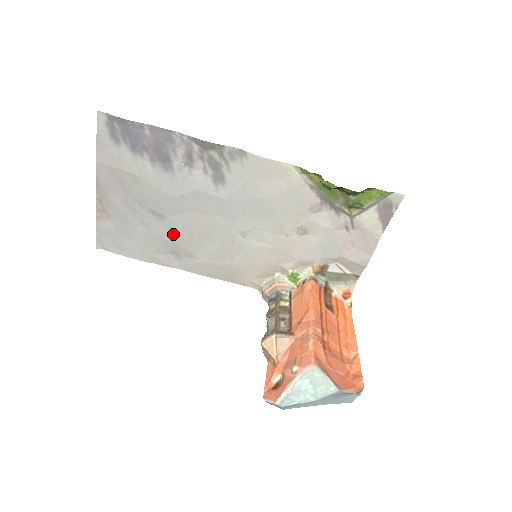
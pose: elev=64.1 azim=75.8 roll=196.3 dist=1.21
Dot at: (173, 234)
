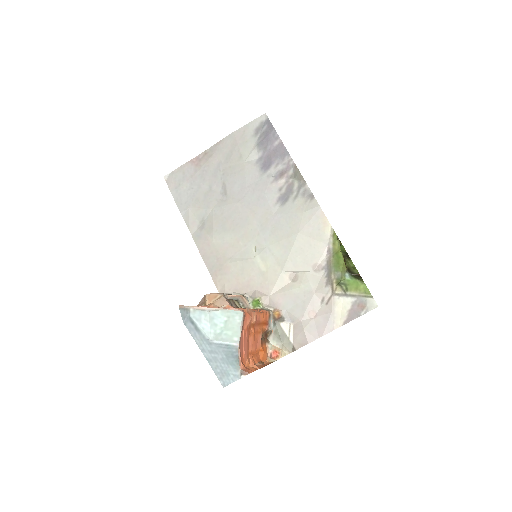
Dot at: (218, 208)
